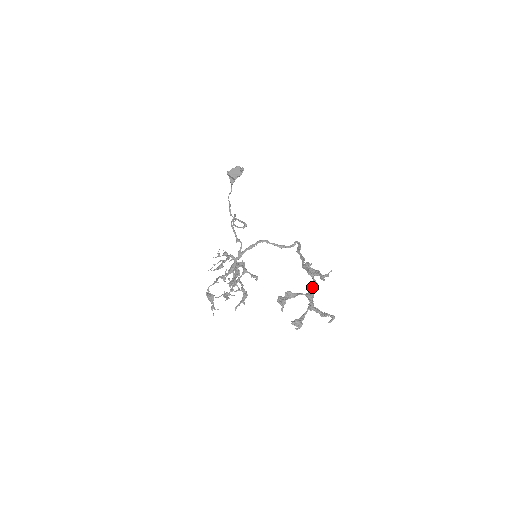
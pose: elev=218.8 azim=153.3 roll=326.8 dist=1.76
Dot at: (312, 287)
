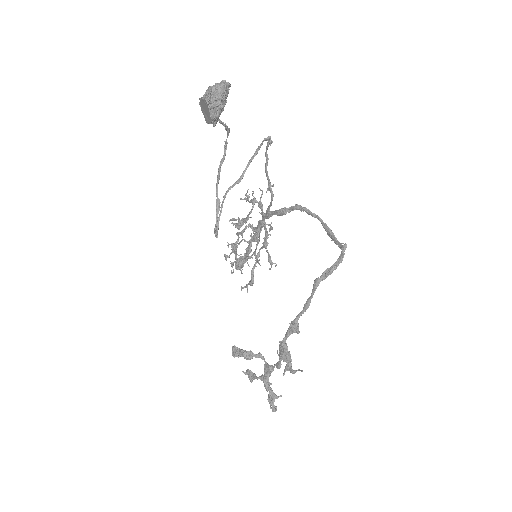
Dot at: occluded
